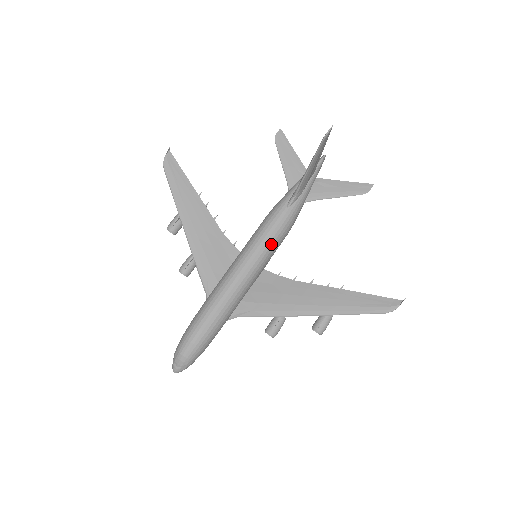
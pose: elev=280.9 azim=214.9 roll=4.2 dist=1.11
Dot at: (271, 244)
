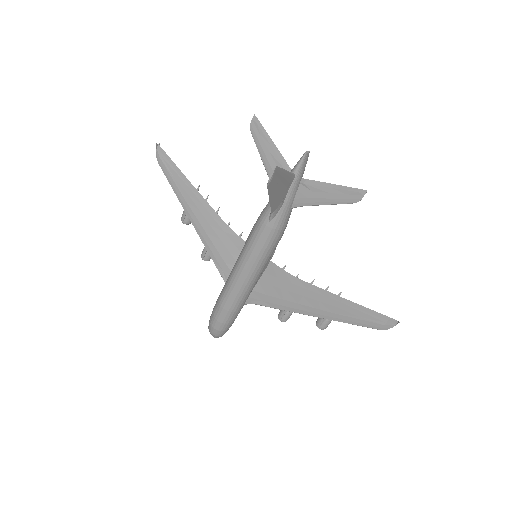
Dot at: (261, 256)
